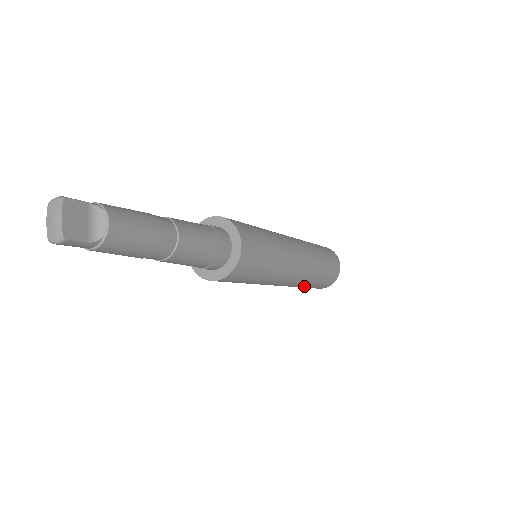
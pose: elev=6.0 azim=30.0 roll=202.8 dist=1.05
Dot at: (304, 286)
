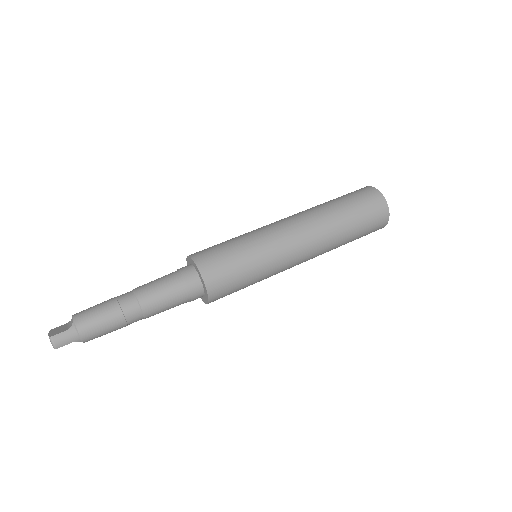
Dot at: occluded
